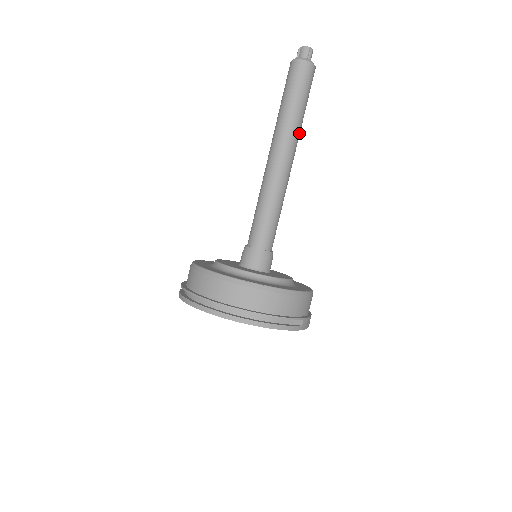
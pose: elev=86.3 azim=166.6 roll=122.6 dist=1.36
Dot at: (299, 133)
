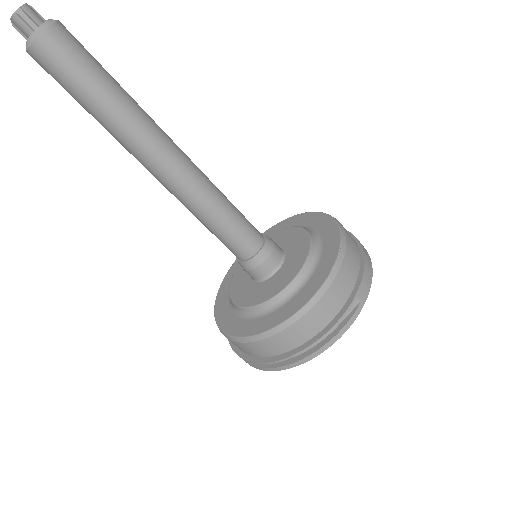
Dot at: (142, 117)
